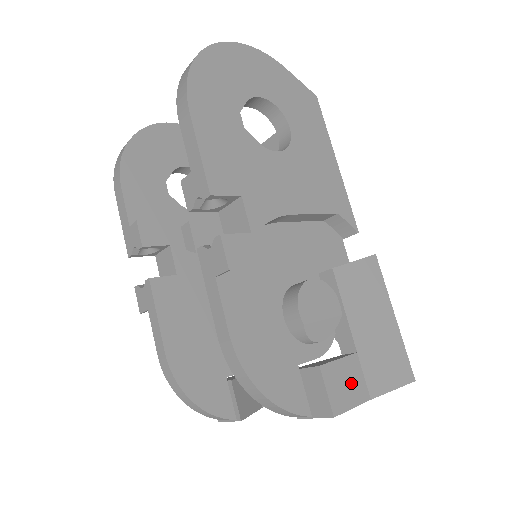
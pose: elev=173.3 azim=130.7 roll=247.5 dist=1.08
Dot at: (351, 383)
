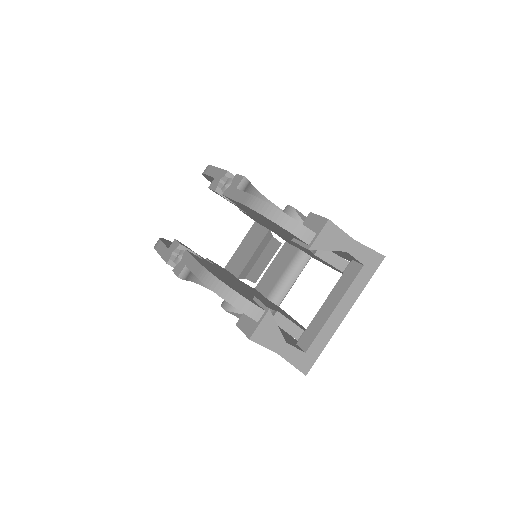
Dot at: occluded
